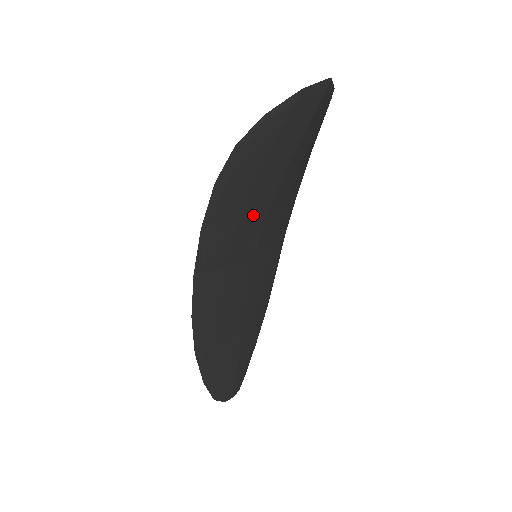
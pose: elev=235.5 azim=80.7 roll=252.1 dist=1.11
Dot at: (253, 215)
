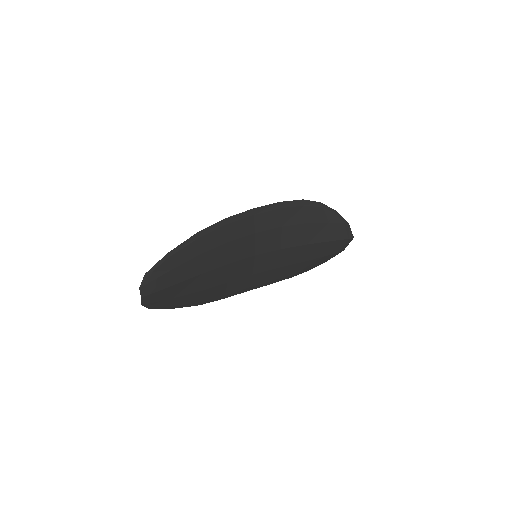
Dot at: (284, 236)
